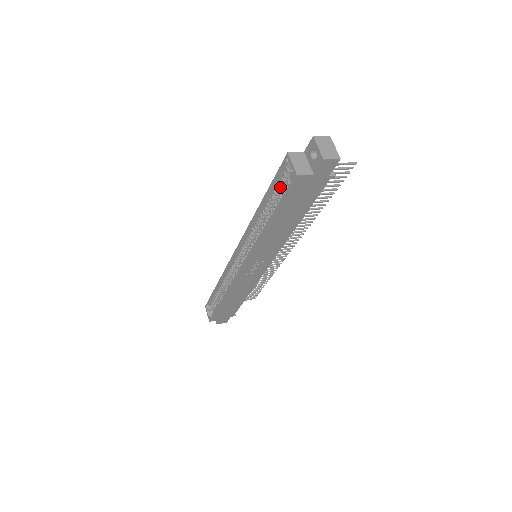
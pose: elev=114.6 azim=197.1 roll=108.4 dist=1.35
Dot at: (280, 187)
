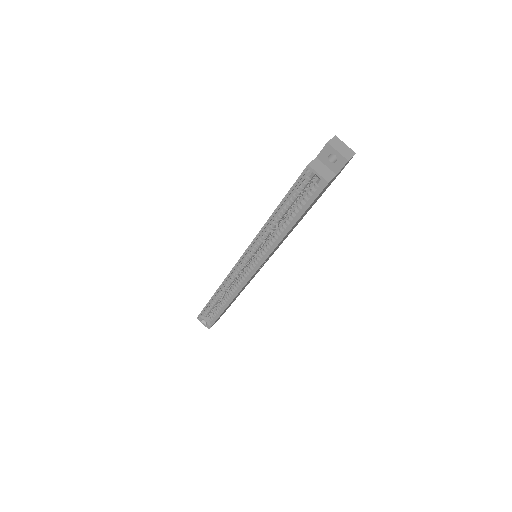
Dot at: (298, 195)
